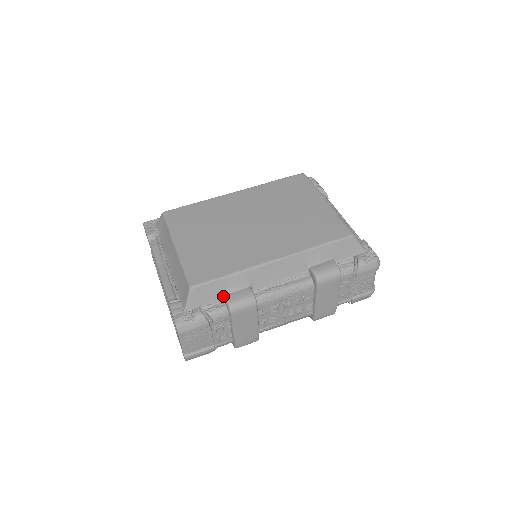
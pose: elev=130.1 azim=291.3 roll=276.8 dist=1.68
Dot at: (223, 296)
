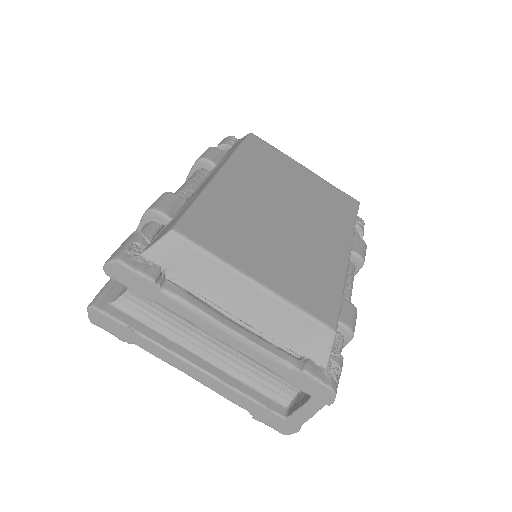
Dot at: occluded
